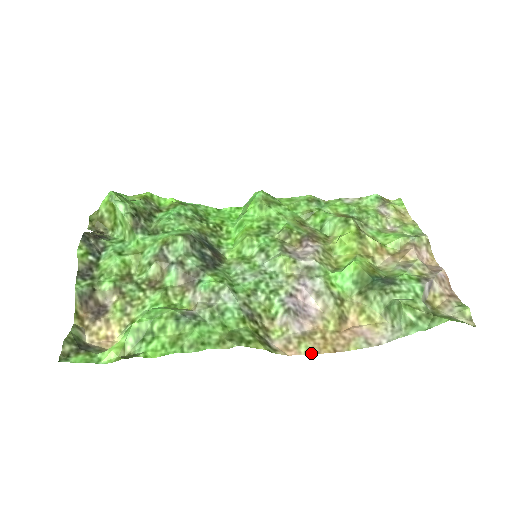
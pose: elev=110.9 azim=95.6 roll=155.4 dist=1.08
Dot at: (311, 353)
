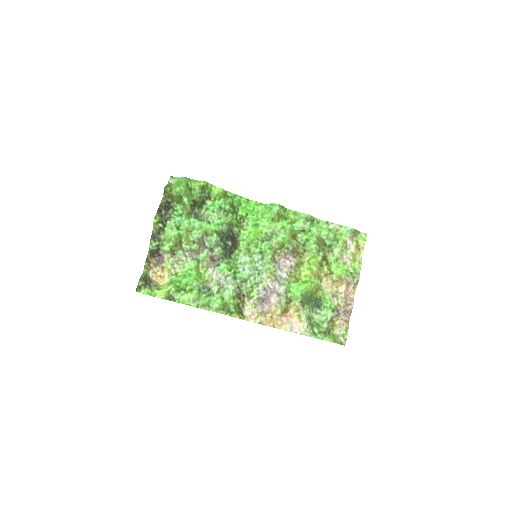
Dot at: (261, 324)
